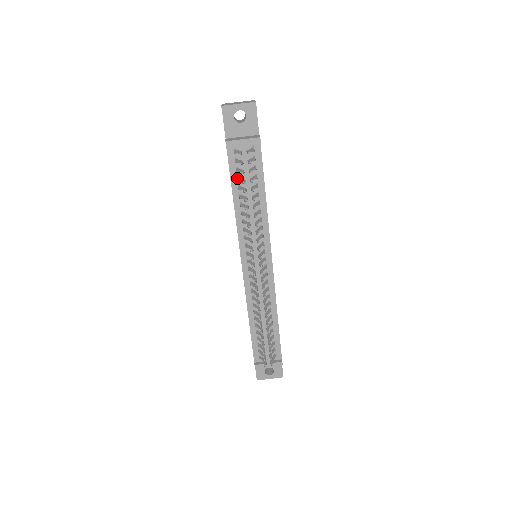
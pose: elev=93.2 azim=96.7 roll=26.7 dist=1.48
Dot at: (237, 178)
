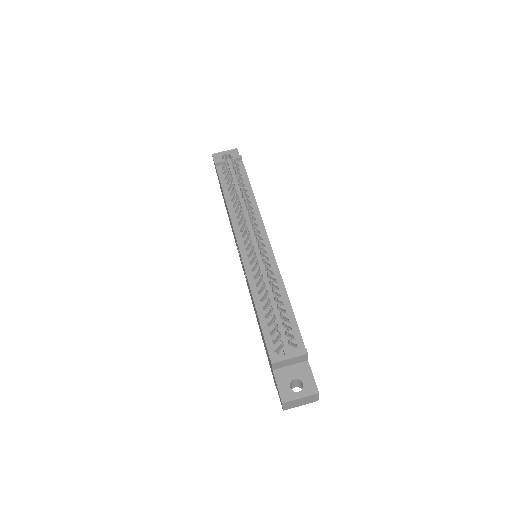
Dot at: (226, 184)
